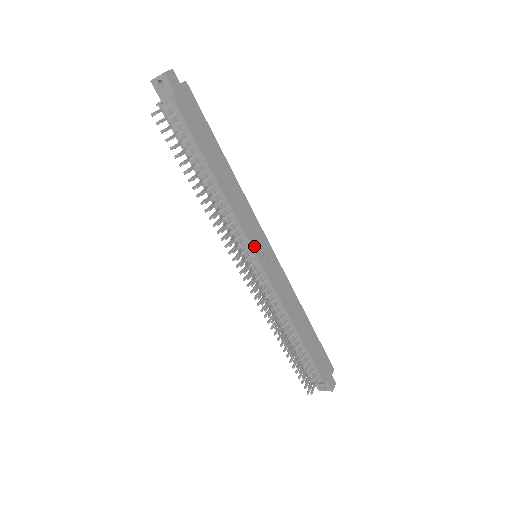
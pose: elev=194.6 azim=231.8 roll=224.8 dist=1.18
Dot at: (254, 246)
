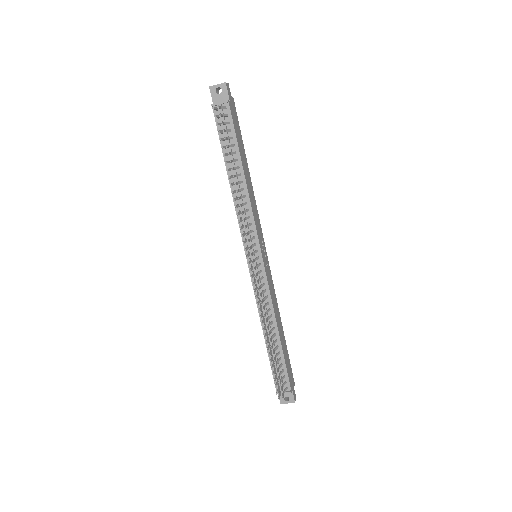
Dot at: (260, 244)
